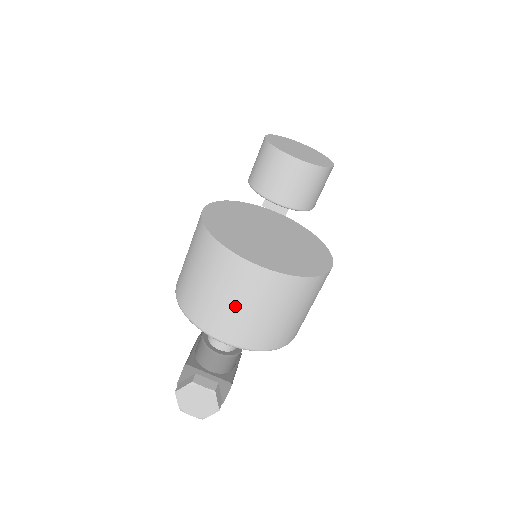
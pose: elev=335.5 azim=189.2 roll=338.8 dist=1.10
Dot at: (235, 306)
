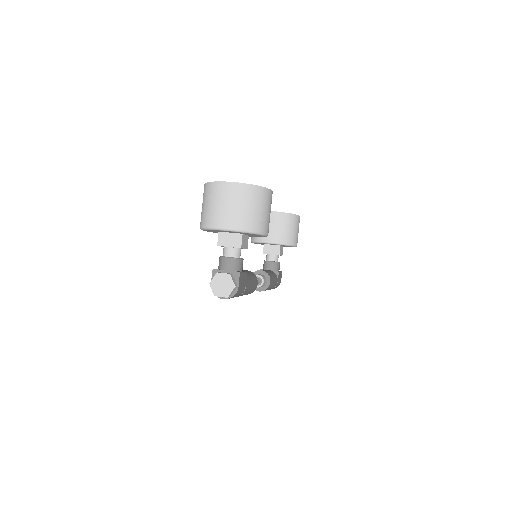
Dot at: (224, 206)
